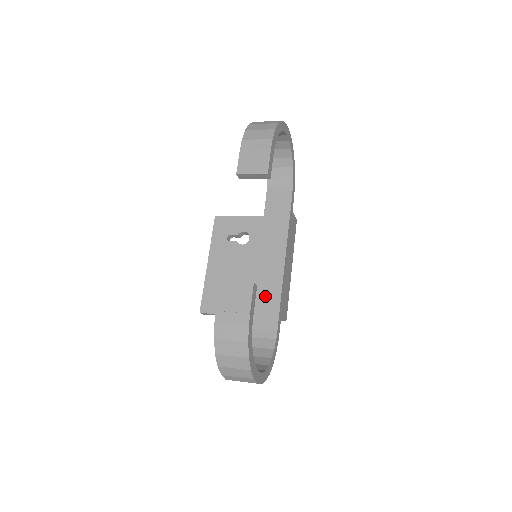
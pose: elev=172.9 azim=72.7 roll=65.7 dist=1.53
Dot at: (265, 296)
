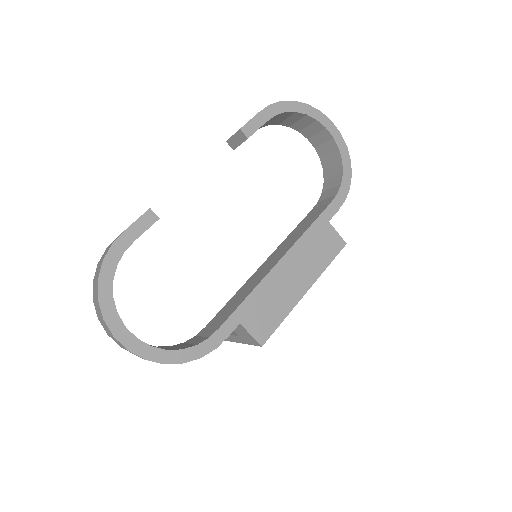
Dot at: (238, 296)
